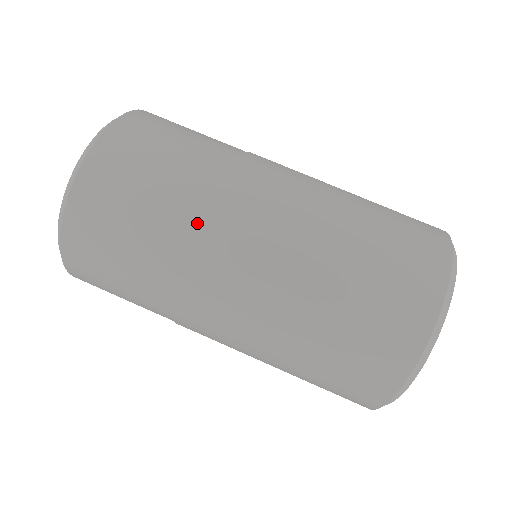
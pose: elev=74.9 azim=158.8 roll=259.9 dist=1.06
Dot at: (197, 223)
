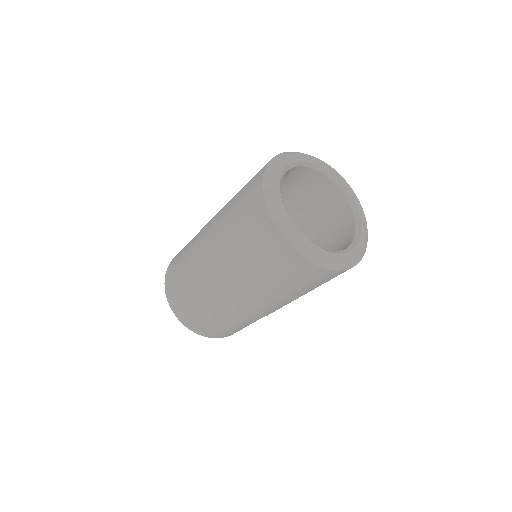
Dot at: (192, 256)
